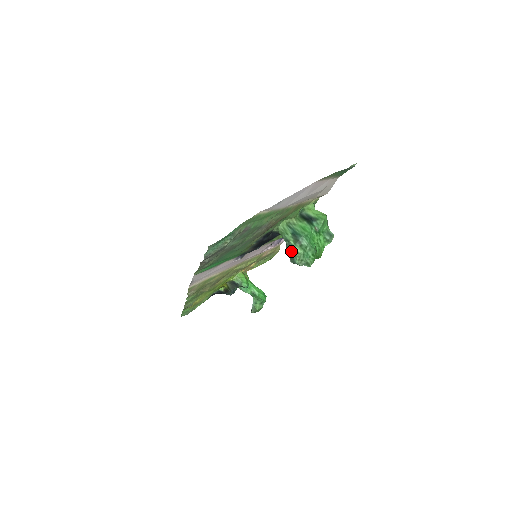
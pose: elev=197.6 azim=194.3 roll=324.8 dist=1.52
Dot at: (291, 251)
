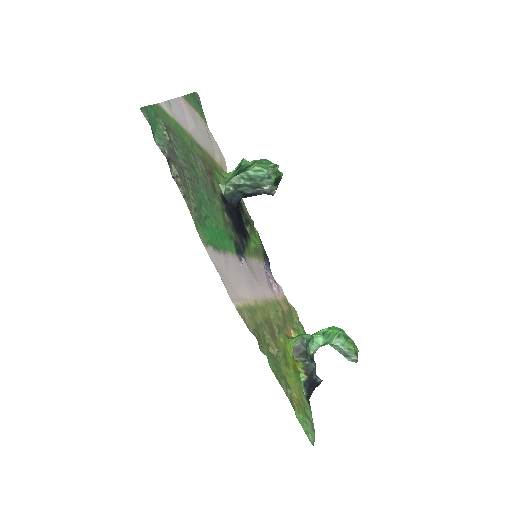
Dot at: (252, 178)
